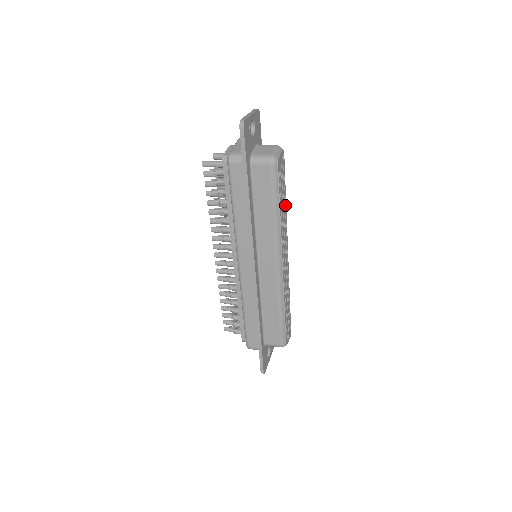
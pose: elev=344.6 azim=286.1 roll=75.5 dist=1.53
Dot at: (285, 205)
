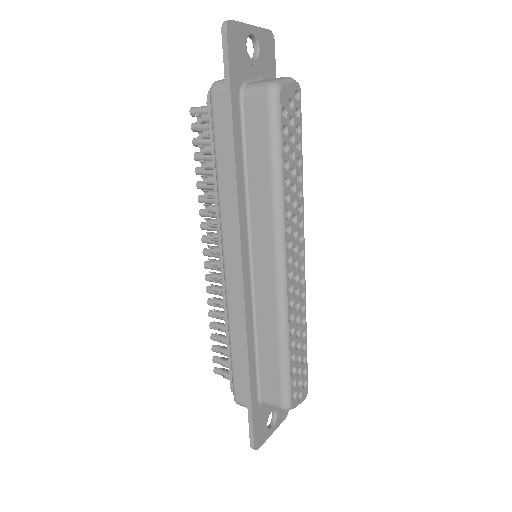
Dot at: (301, 176)
